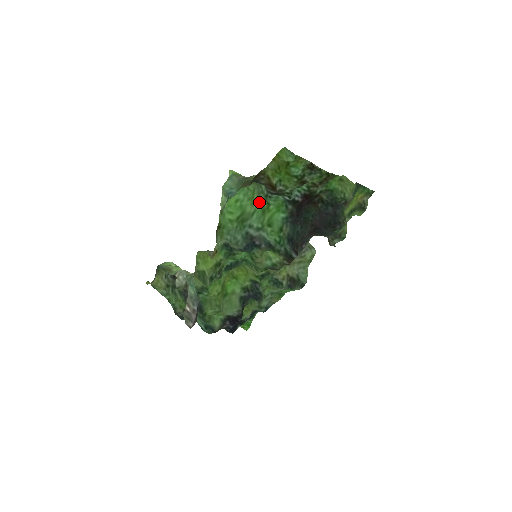
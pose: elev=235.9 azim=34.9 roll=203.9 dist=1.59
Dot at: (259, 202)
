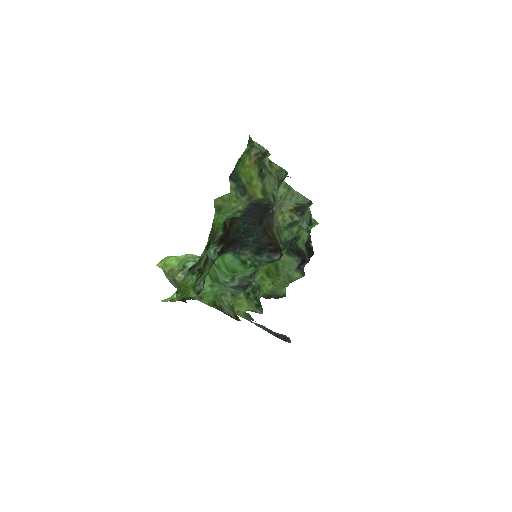
Dot at: occluded
